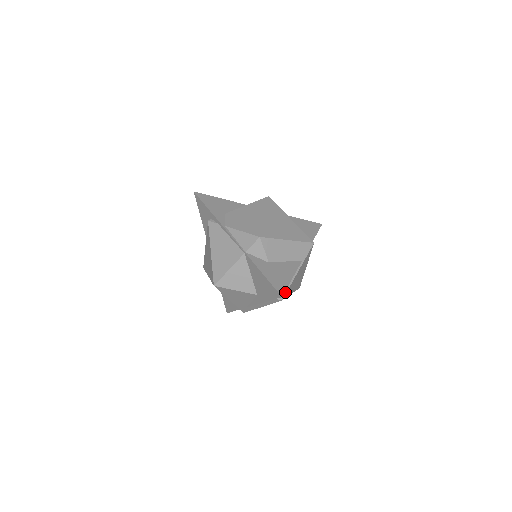
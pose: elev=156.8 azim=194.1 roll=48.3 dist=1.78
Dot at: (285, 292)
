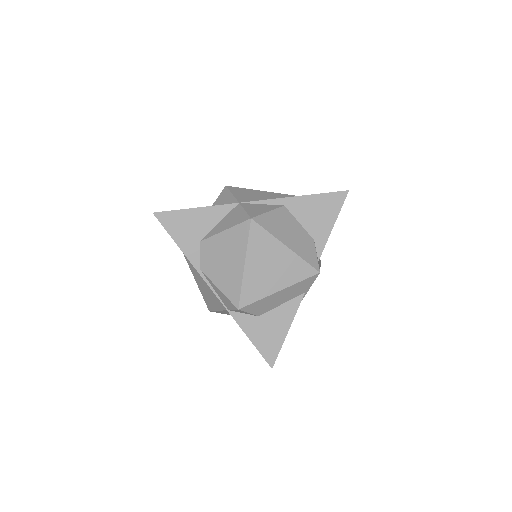
Dot at: occluded
